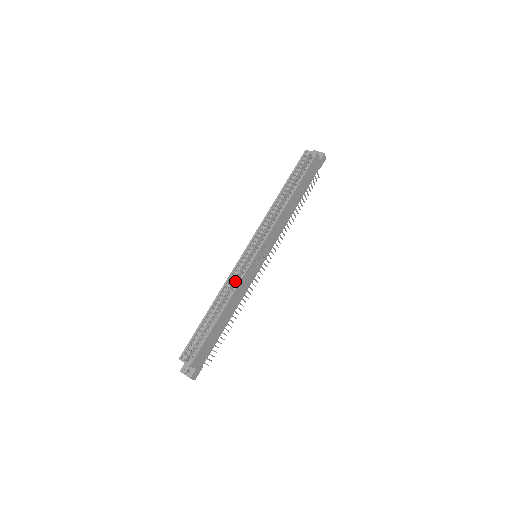
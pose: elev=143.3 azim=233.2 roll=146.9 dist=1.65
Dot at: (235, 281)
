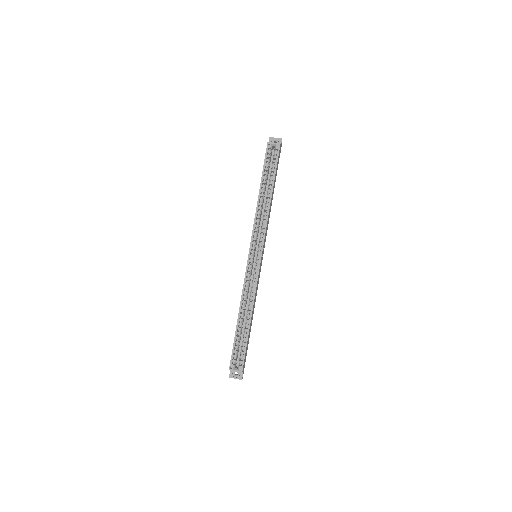
Dot at: (248, 286)
